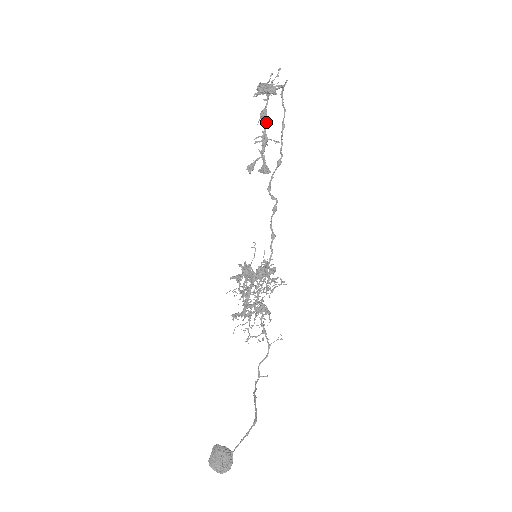
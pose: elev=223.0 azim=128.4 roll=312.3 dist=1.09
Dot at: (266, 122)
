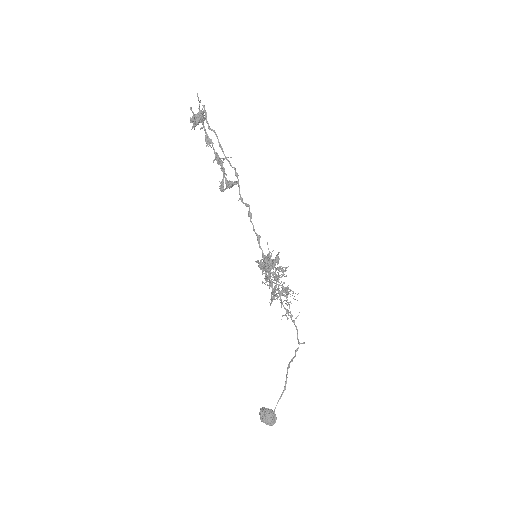
Dot at: (212, 145)
